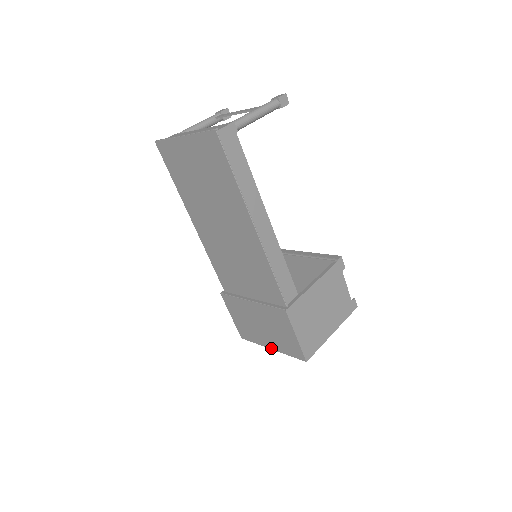
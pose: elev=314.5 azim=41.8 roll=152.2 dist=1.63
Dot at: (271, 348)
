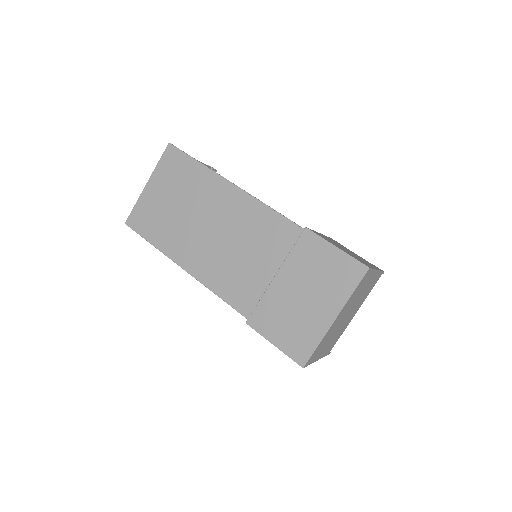
Dot at: (334, 317)
